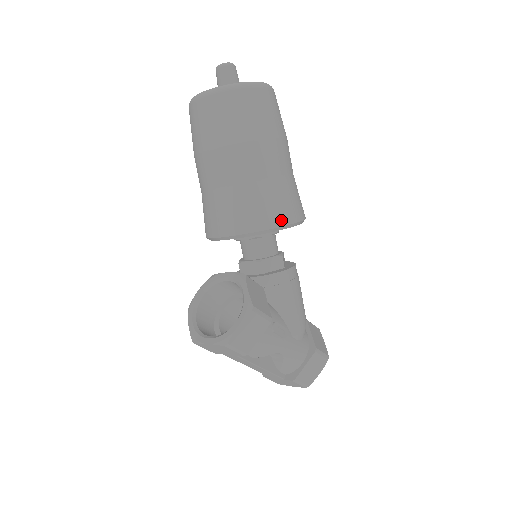
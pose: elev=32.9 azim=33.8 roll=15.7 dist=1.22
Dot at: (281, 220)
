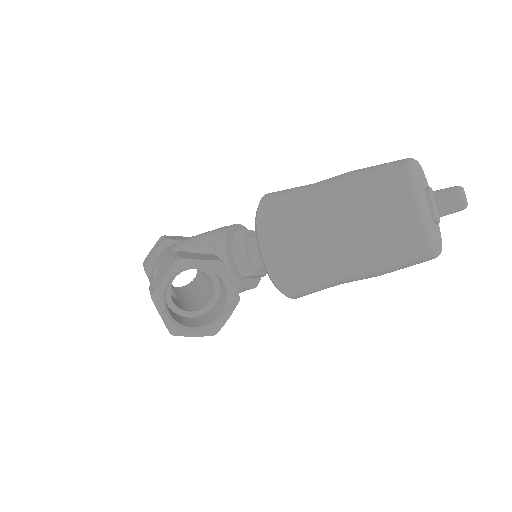
Dot at: occluded
